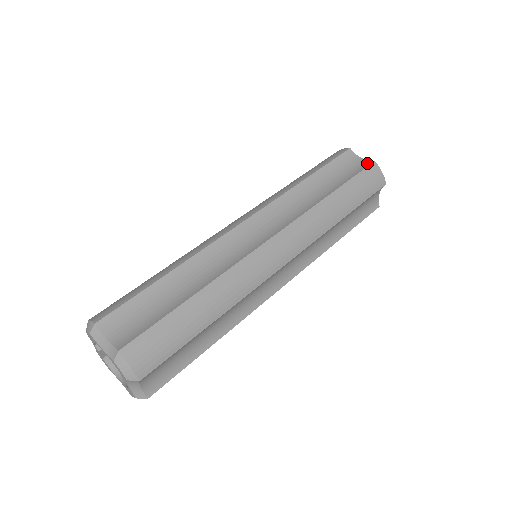
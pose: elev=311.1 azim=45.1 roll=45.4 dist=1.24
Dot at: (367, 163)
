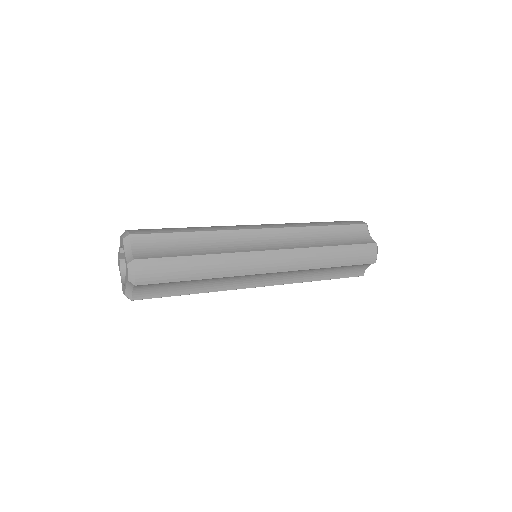
Dot at: (371, 241)
